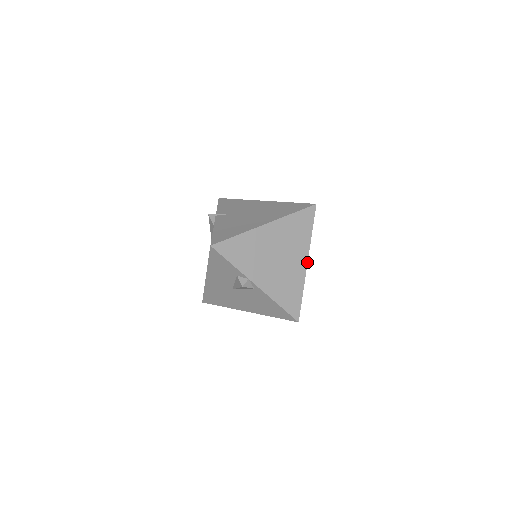
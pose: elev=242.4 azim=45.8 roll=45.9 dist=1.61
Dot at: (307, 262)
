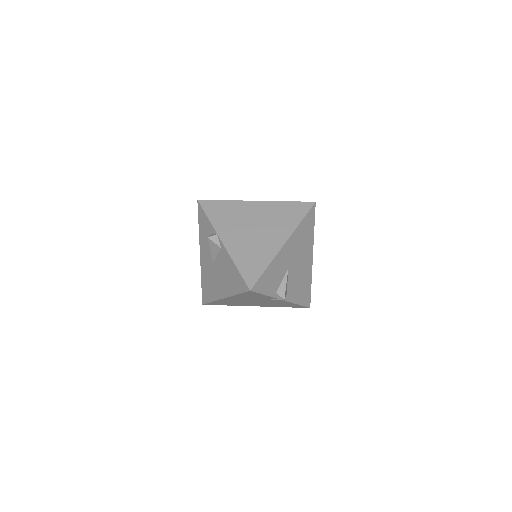
Dot at: (285, 243)
